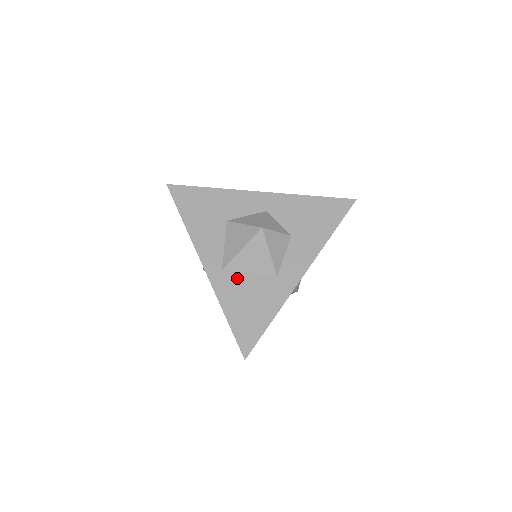
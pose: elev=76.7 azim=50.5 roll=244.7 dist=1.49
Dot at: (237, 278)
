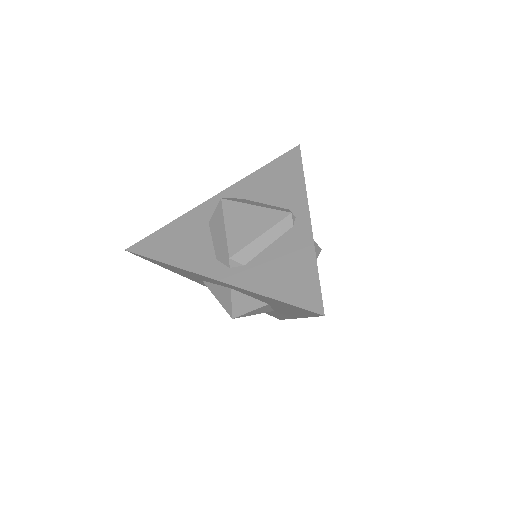
Dot at: occluded
